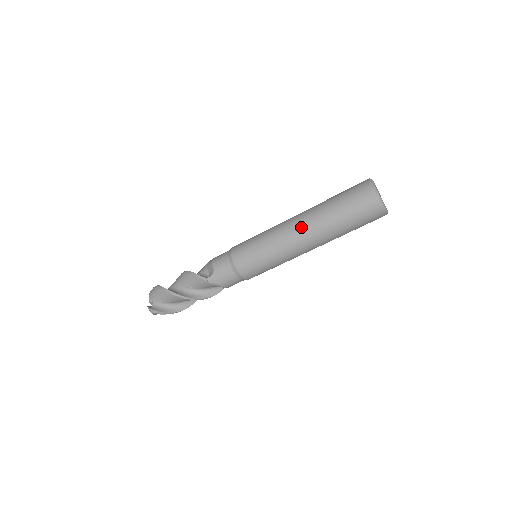
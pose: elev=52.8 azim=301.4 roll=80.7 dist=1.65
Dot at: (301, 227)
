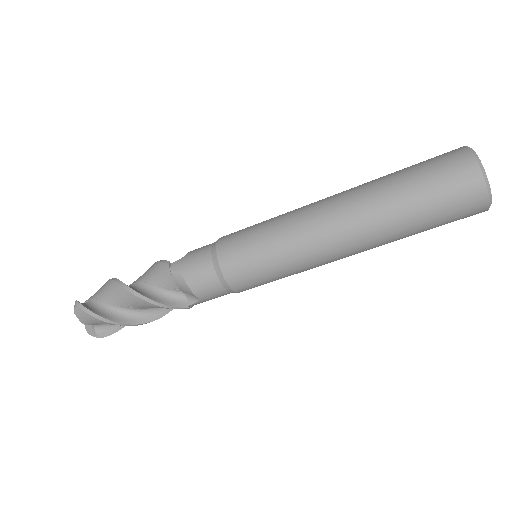
Dot at: (334, 196)
